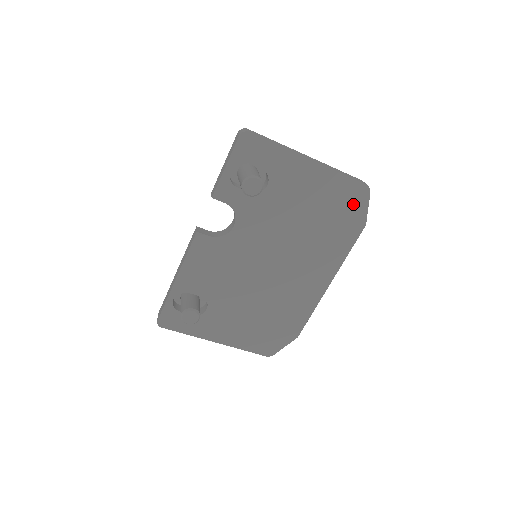
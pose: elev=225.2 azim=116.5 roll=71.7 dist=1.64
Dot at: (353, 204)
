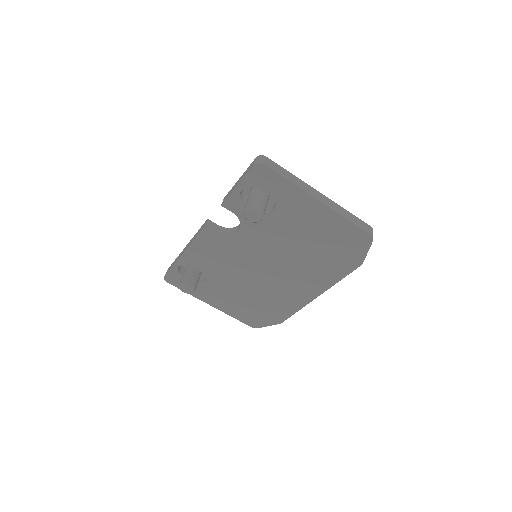
Dot at: (353, 245)
